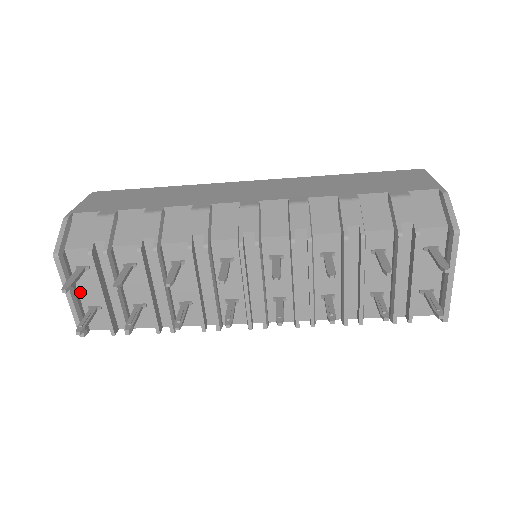
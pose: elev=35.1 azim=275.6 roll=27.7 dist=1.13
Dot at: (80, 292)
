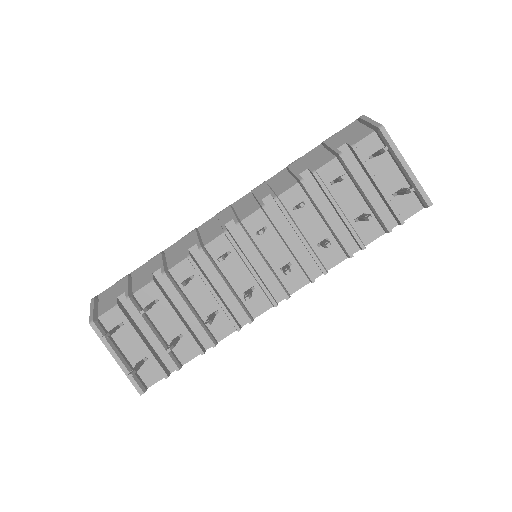
Dot at: (125, 352)
